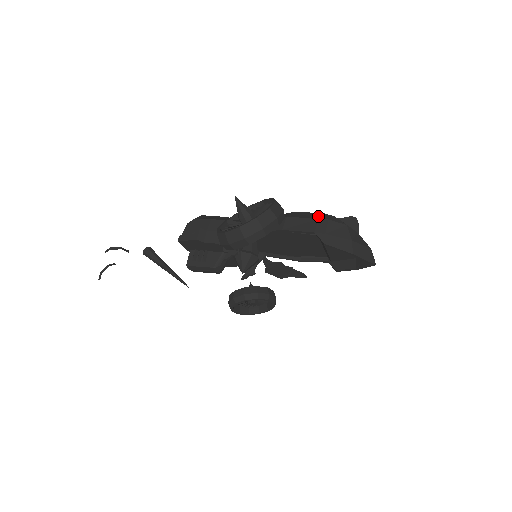
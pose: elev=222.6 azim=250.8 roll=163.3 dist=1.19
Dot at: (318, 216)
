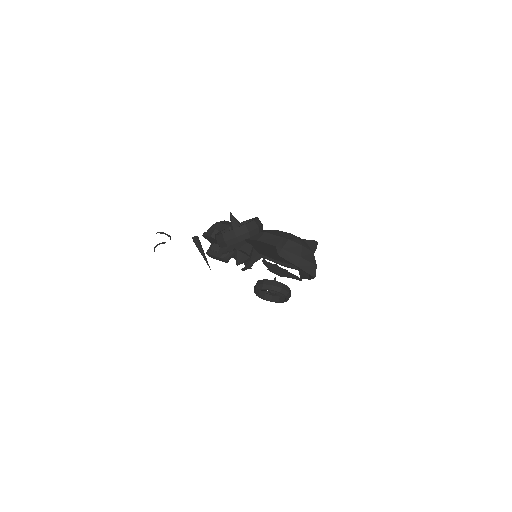
Dot at: (285, 235)
